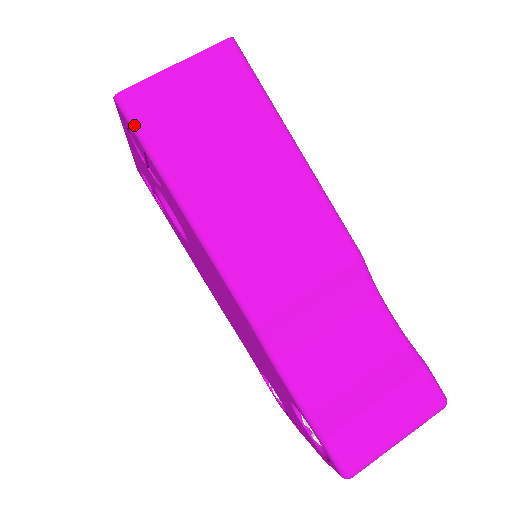
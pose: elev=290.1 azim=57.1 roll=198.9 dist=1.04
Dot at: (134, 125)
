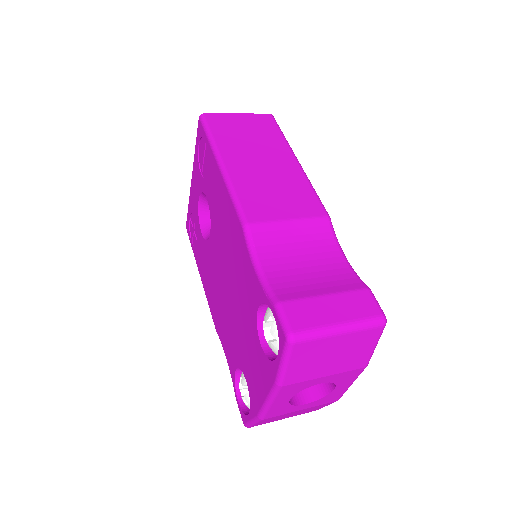
Dot at: (206, 126)
